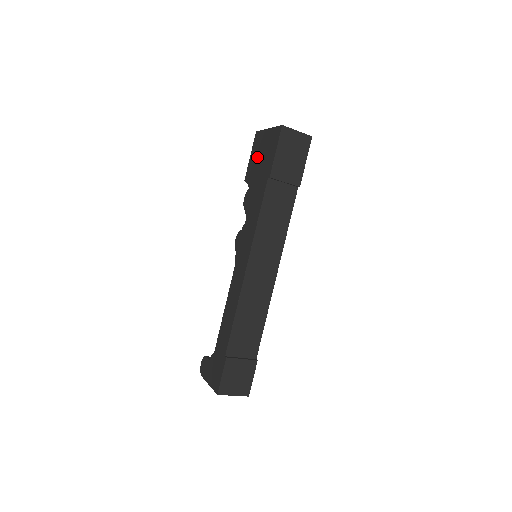
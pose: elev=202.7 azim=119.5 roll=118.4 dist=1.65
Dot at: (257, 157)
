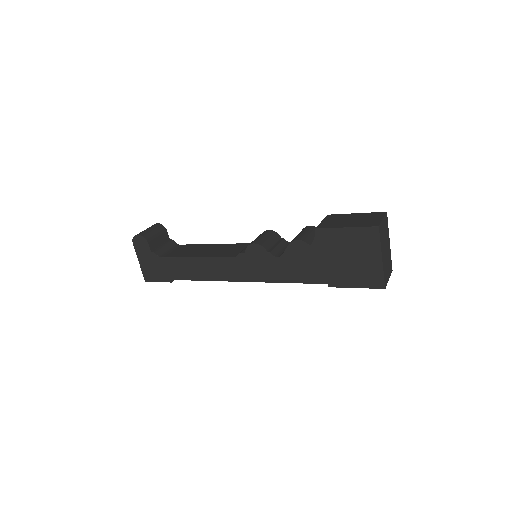
Dot at: (346, 249)
